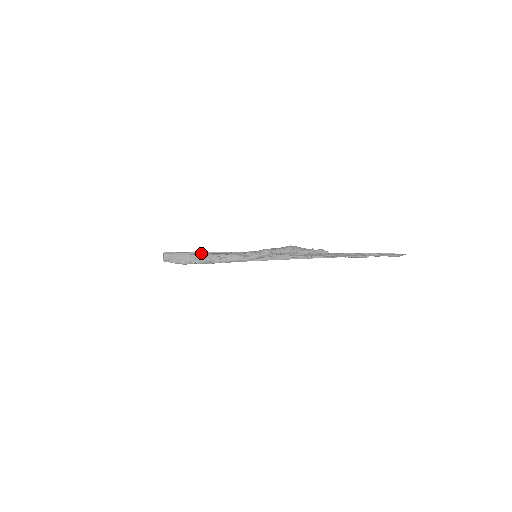
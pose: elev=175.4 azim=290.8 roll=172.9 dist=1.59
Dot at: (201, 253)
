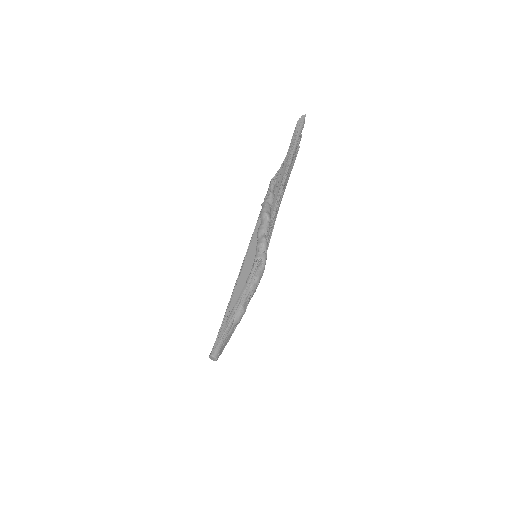
Dot at: (236, 315)
